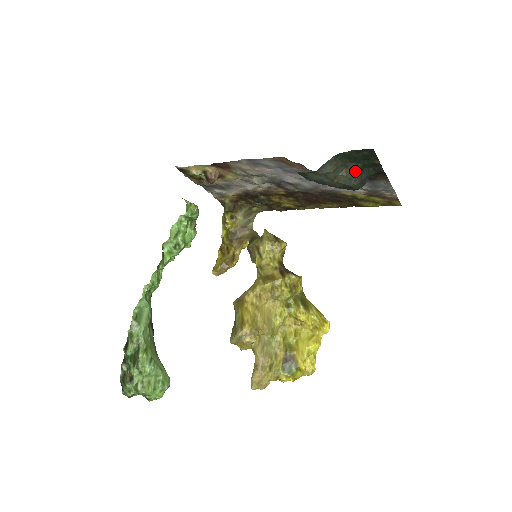
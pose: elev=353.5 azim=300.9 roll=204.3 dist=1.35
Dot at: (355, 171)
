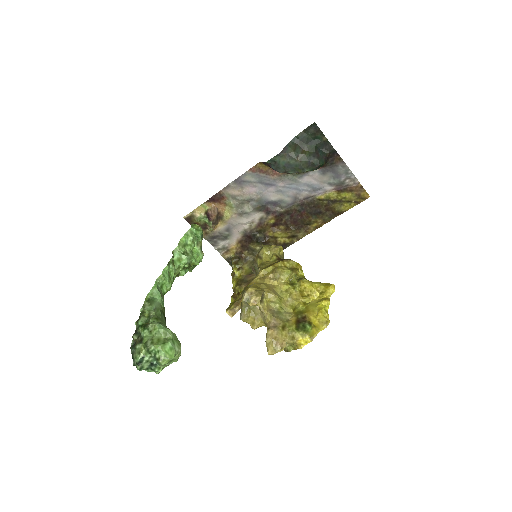
Dot at: (311, 151)
